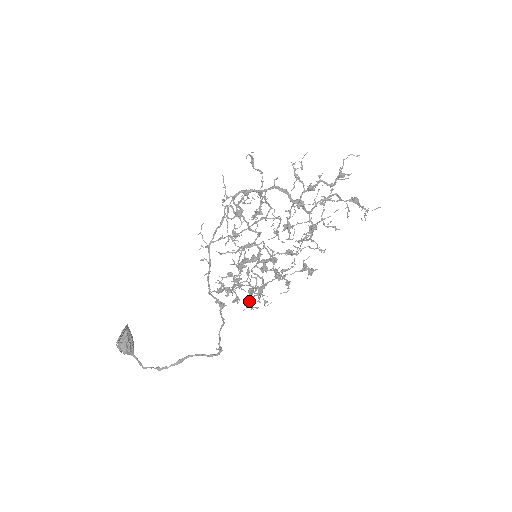
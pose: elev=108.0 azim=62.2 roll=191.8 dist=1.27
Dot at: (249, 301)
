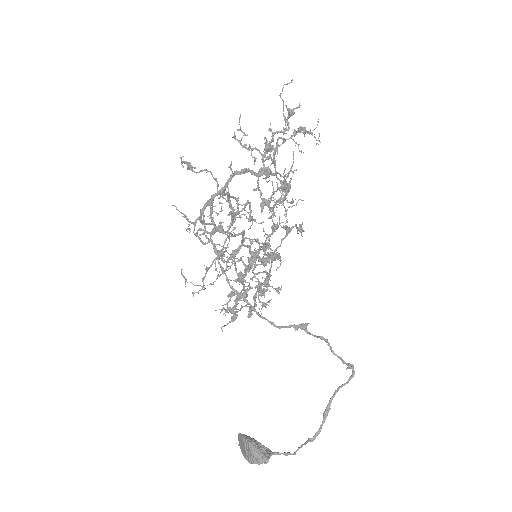
Dot at: (259, 302)
